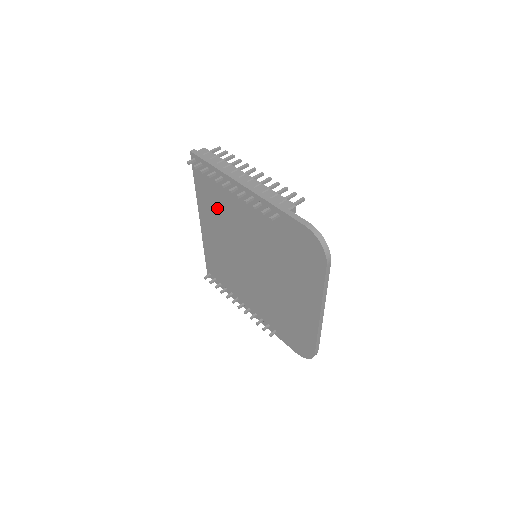
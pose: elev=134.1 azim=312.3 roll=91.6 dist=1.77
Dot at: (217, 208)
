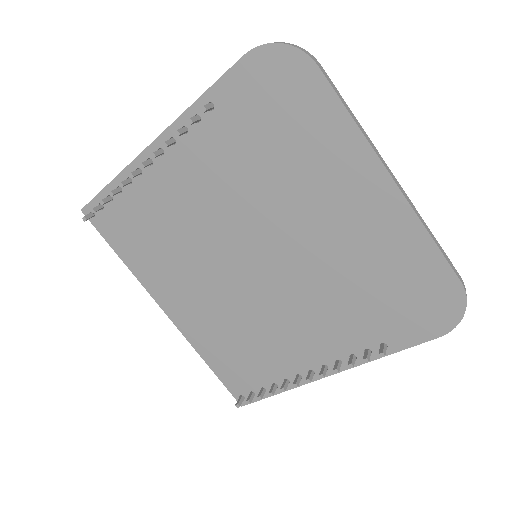
Dot at: (160, 245)
